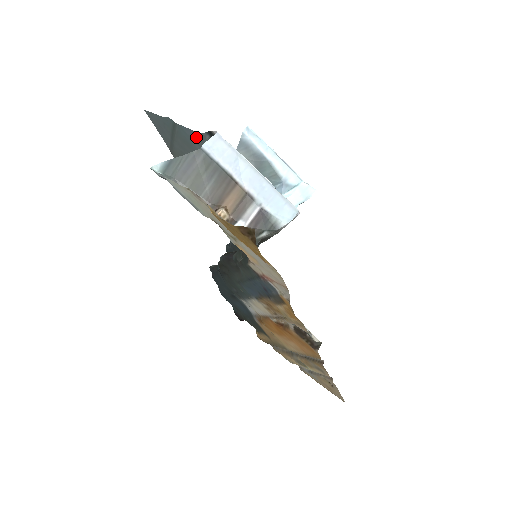
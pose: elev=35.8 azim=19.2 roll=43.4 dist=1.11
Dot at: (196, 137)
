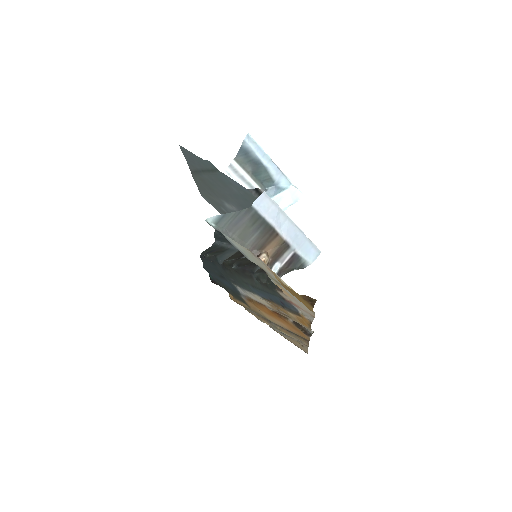
Dot at: (239, 187)
